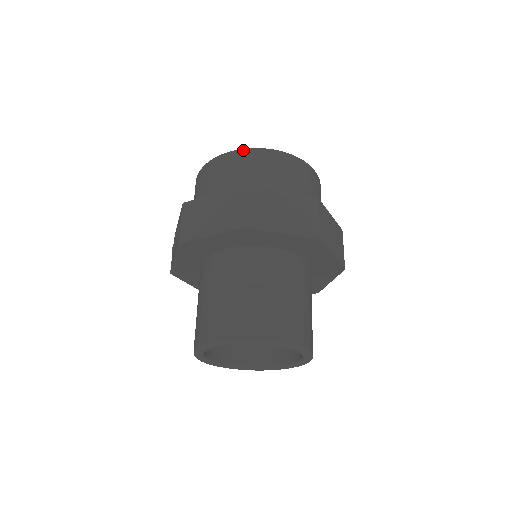
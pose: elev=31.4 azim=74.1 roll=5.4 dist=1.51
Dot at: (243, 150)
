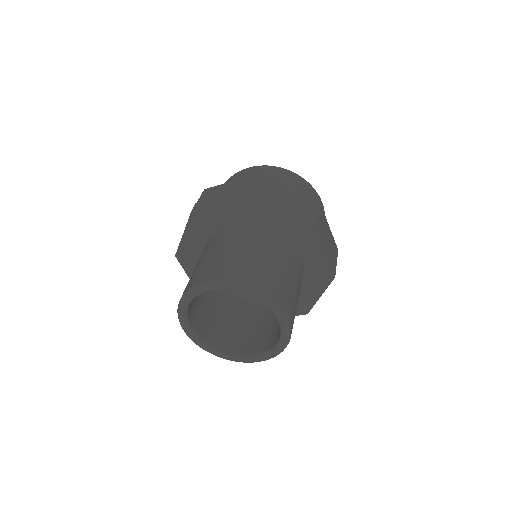
Dot at: (264, 166)
